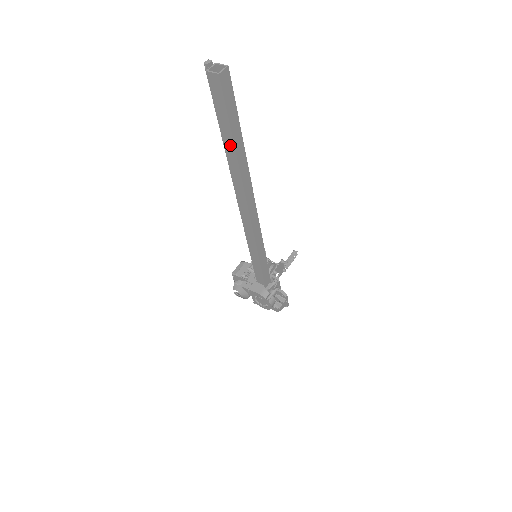
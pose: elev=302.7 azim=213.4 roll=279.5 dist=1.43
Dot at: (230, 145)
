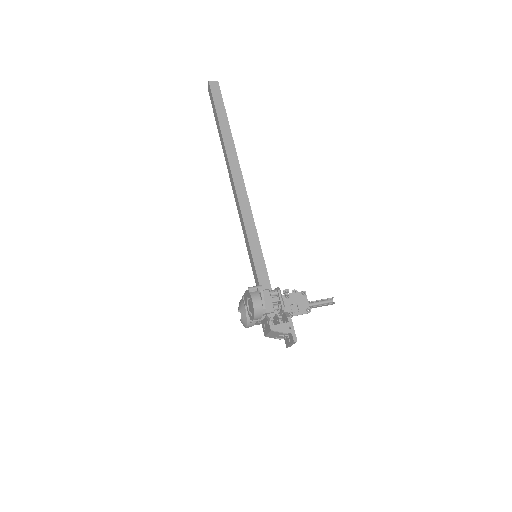
Dot at: (219, 127)
